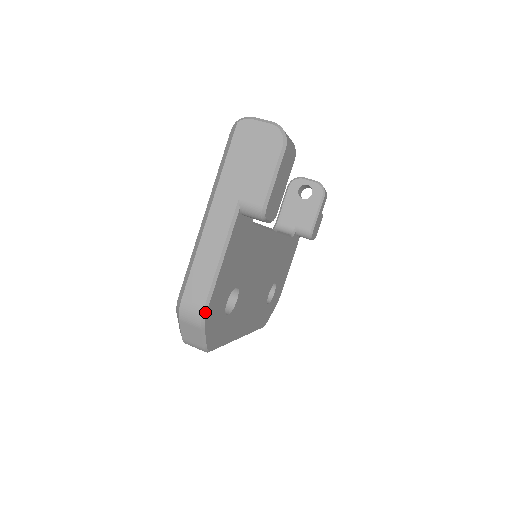
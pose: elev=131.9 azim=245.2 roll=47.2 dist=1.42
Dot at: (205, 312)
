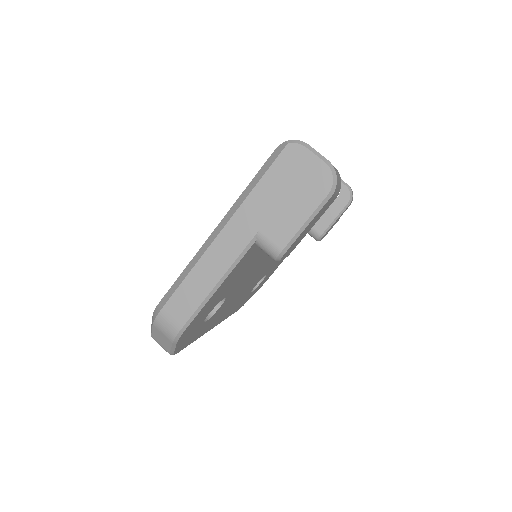
Dot at: (182, 331)
